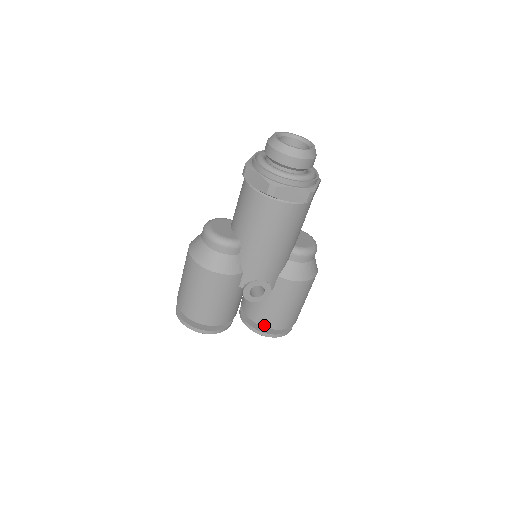
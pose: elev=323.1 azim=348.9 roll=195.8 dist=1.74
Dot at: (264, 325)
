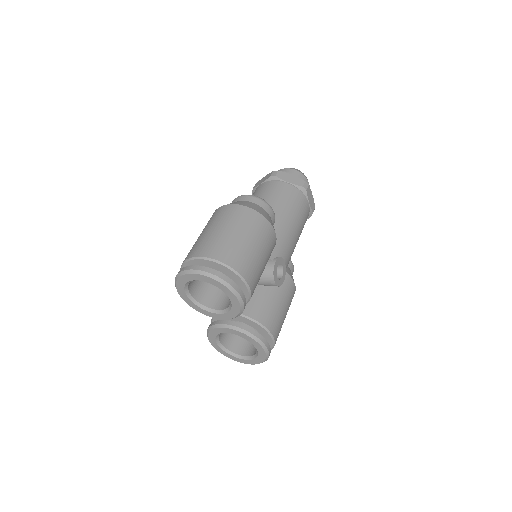
Dot at: (267, 326)
